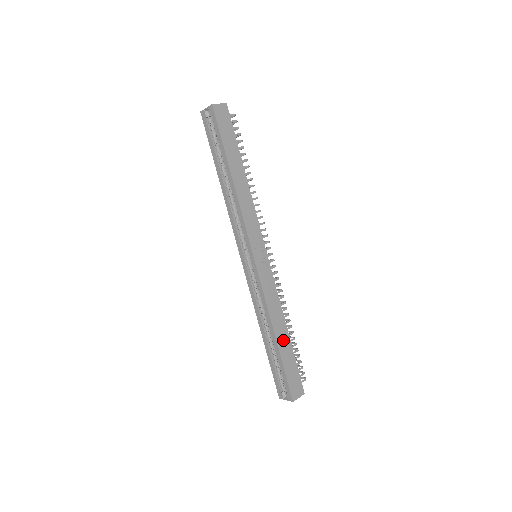
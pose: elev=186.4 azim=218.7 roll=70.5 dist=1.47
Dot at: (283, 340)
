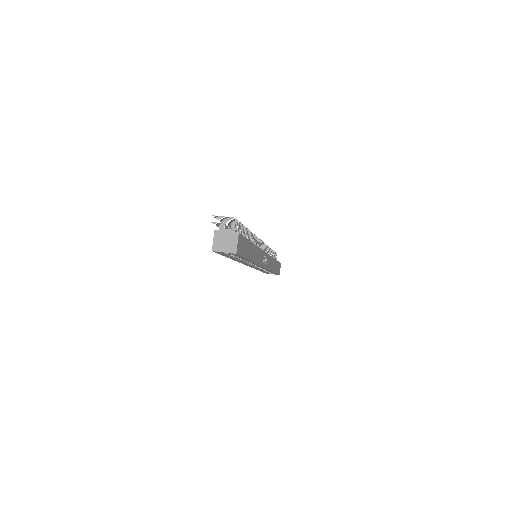
Dot at: occluded
